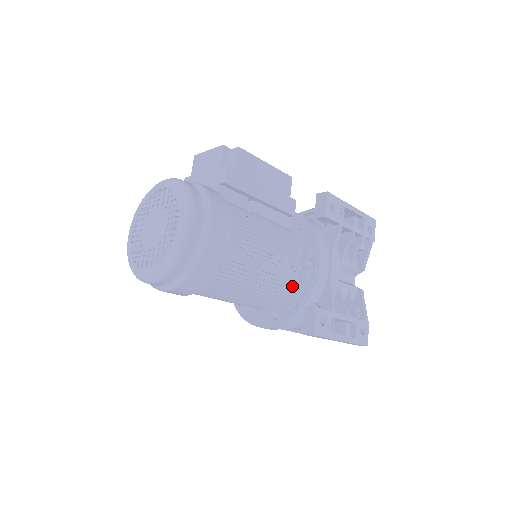
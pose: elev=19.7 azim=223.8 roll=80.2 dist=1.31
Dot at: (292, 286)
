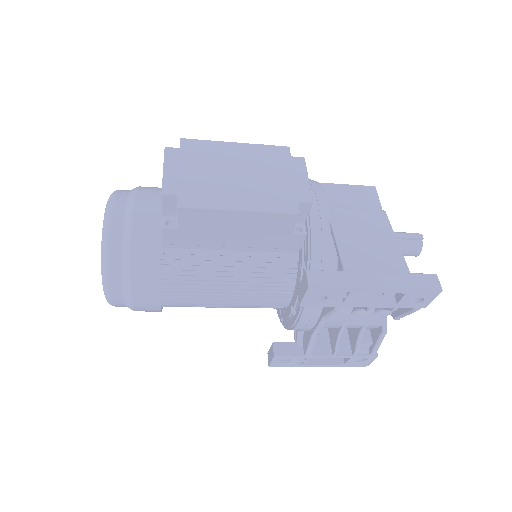
Dot at: (279, 308)
